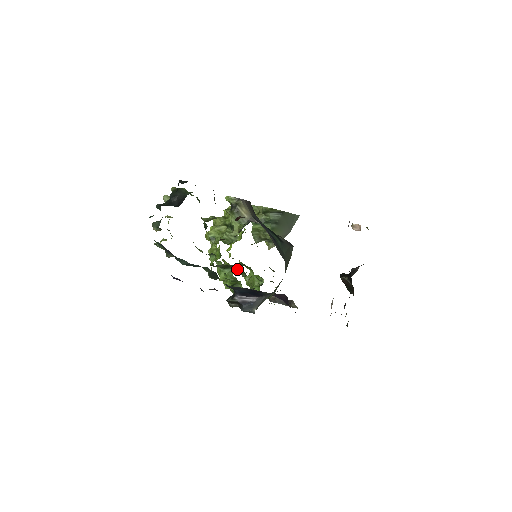
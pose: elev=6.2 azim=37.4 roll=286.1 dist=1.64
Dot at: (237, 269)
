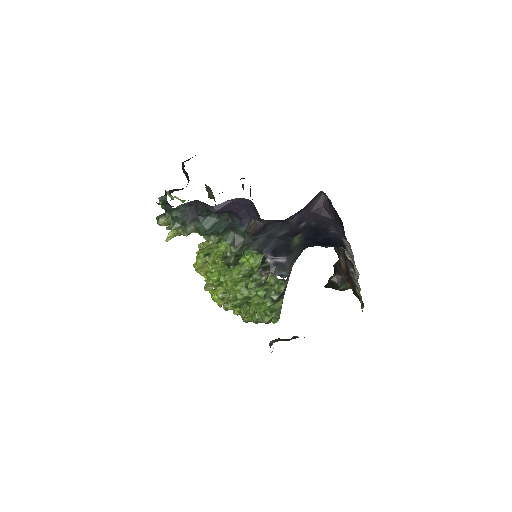
Dot at: occluded
